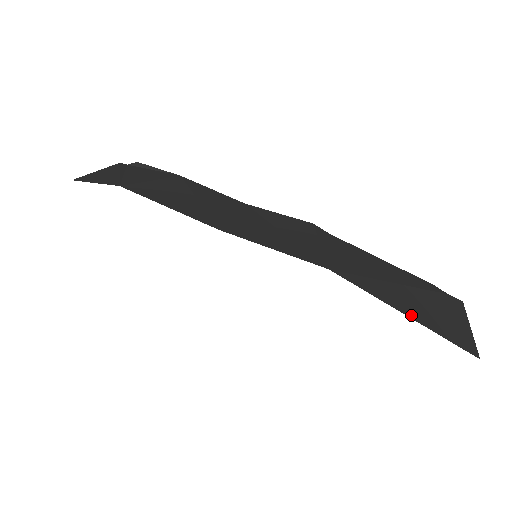
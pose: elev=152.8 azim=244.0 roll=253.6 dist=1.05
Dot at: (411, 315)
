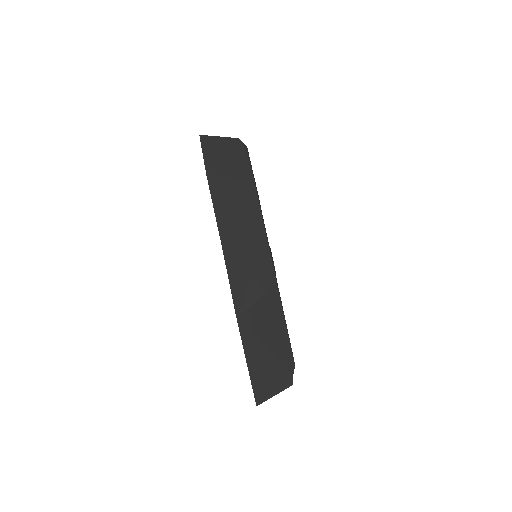
Dot at: (250, 367)
